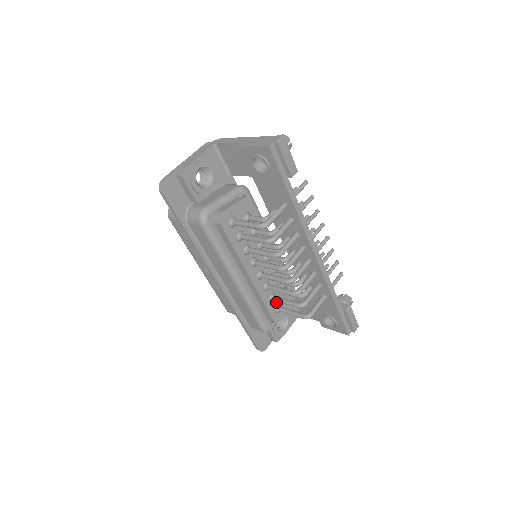
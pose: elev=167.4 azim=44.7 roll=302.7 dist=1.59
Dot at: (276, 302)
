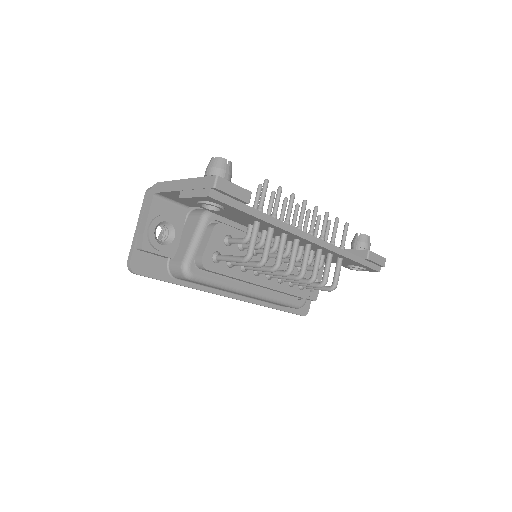
Dot at: occluded
